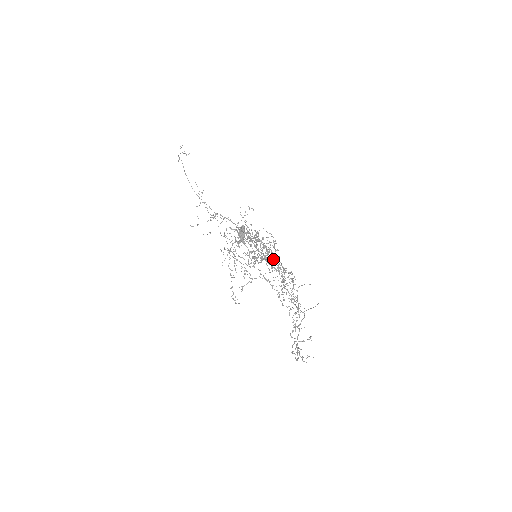
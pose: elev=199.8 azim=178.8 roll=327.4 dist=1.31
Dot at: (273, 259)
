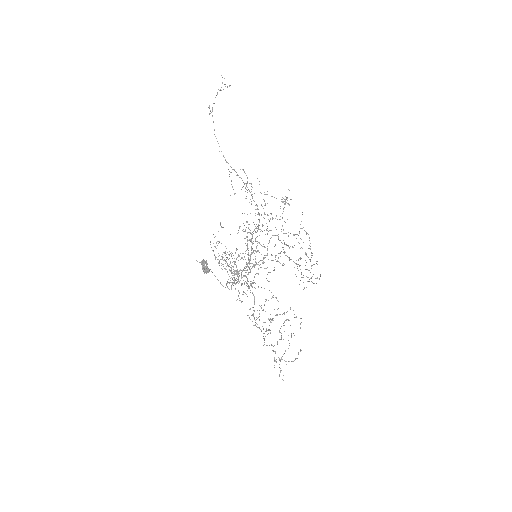
Dot at: (305, 231)
